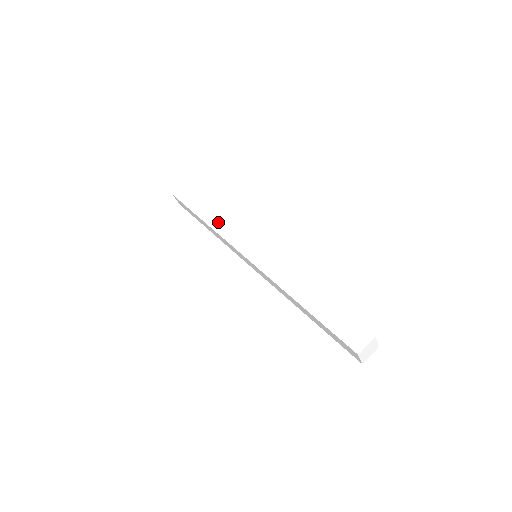
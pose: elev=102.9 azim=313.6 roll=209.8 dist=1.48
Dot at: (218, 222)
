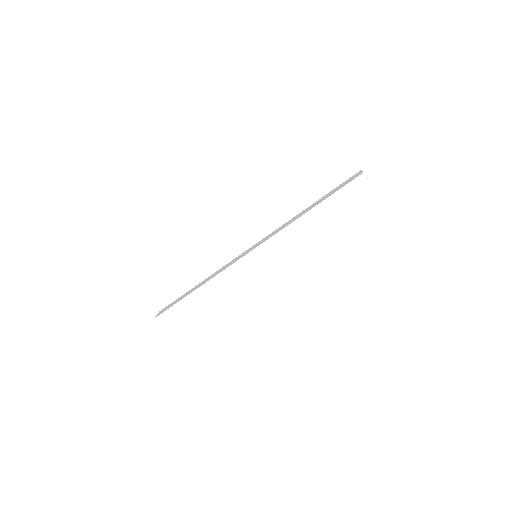
Dot at: (210, 277)
